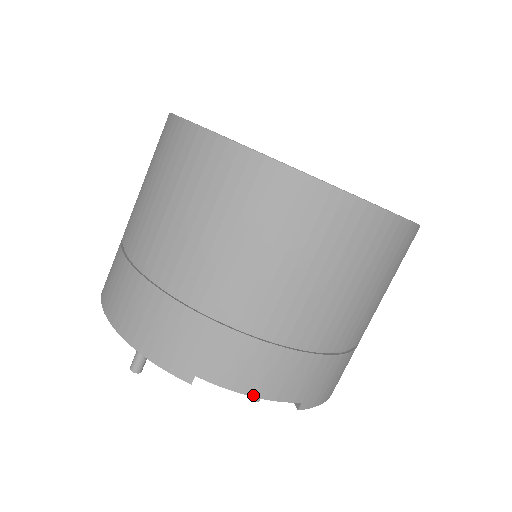
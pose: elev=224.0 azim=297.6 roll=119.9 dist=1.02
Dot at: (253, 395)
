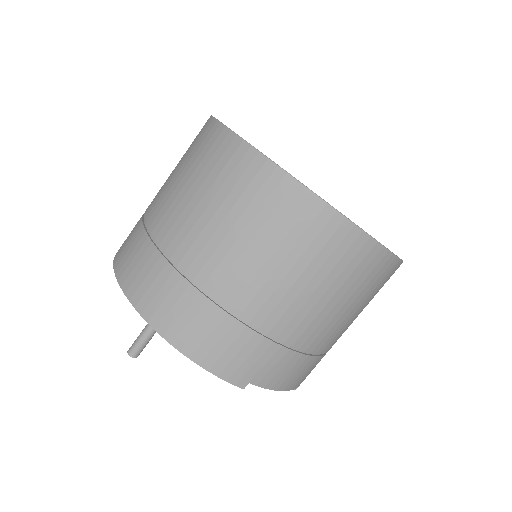
Dot at: (282, 390)
